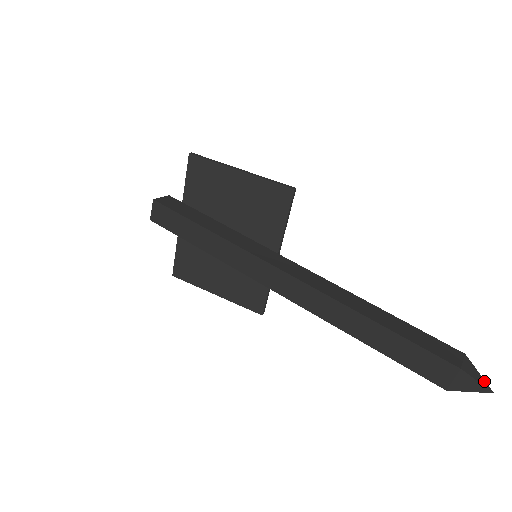
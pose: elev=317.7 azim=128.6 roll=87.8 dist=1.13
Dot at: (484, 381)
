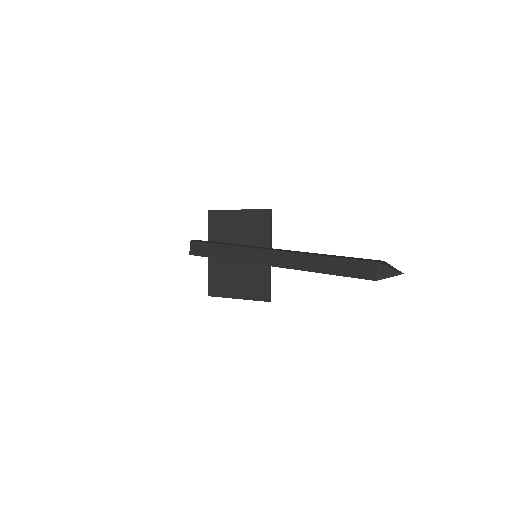
Dot at: occluded
